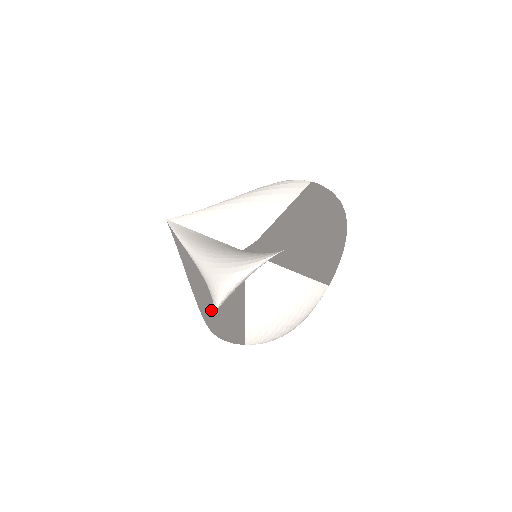
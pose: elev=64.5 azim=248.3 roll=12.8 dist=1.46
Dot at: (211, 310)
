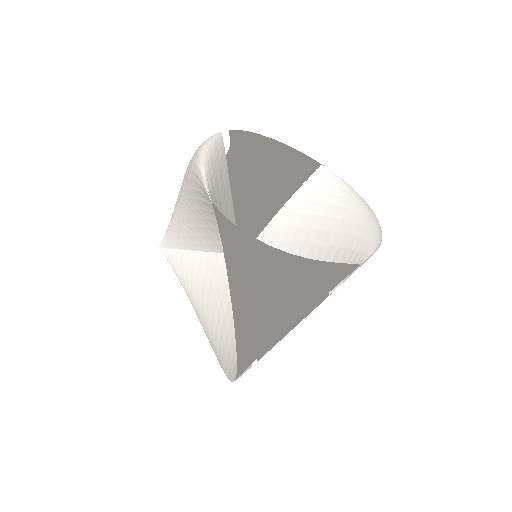
Dot at: occluded
